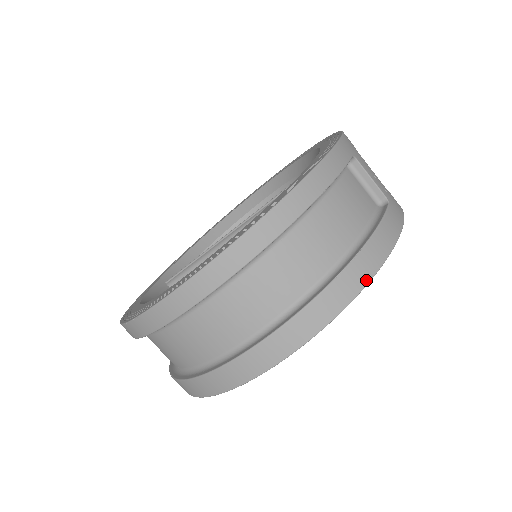
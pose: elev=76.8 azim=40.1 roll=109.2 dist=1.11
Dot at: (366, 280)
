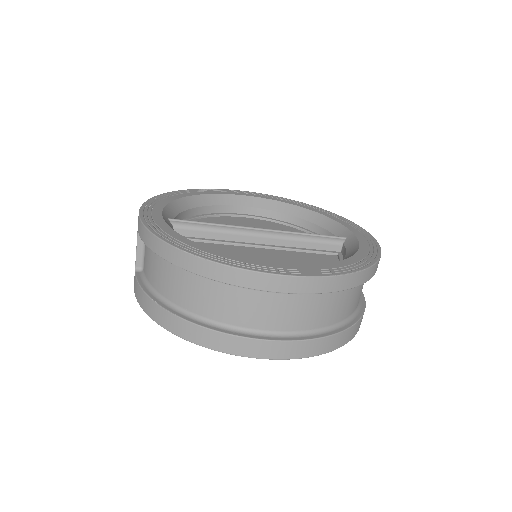
Dot at: (354, 335)
